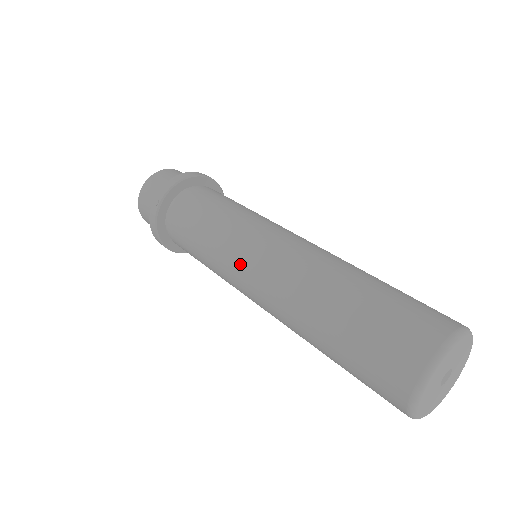
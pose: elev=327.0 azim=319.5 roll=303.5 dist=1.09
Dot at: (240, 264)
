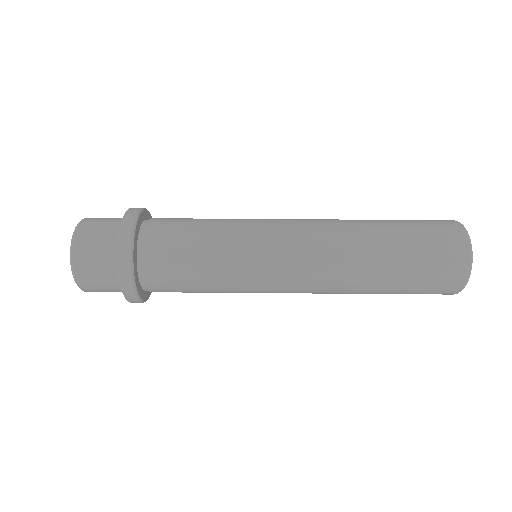
Dot at: (276, 263)
